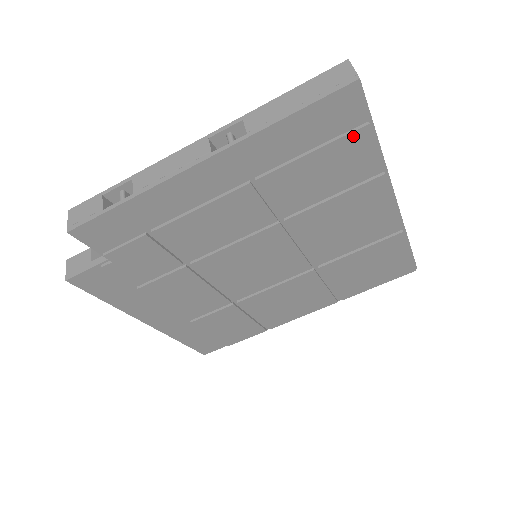
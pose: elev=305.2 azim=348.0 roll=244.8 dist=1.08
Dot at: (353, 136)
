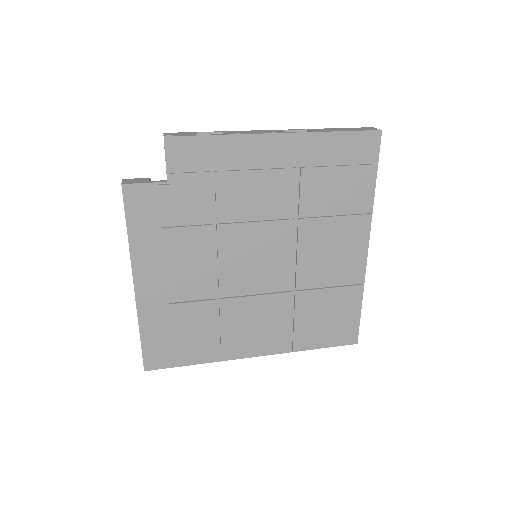
Dot at: (365, 168)
